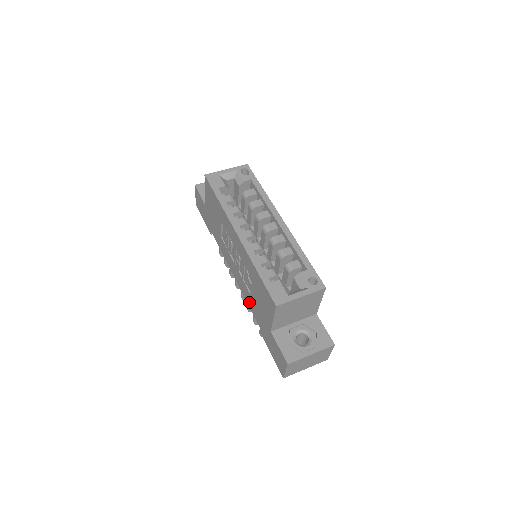
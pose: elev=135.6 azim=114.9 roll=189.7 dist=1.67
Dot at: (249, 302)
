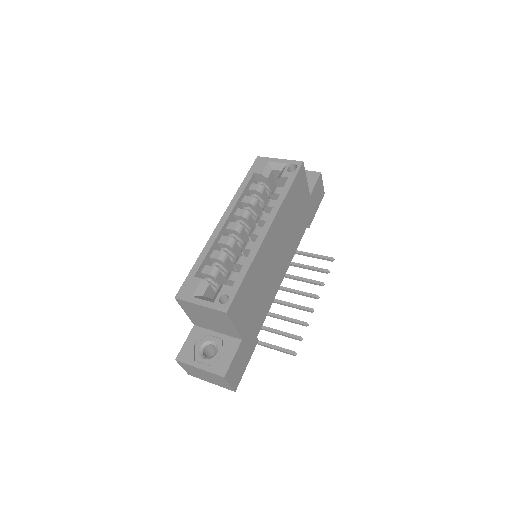
Dot at: occluded
